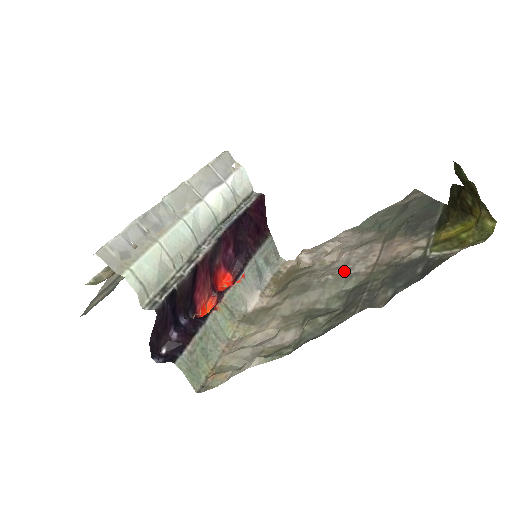
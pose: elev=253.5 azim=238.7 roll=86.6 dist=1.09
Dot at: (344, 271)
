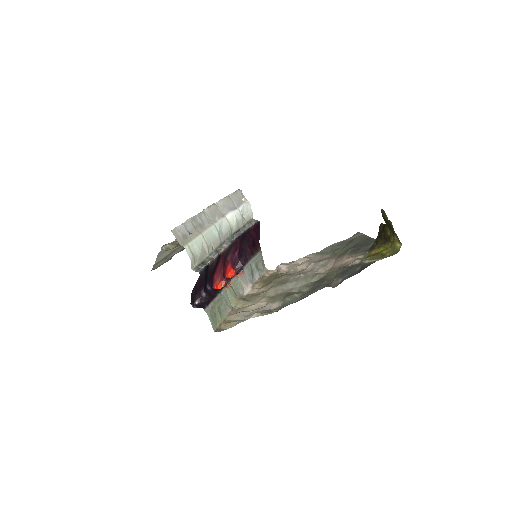
Dot at: (311, 272)
